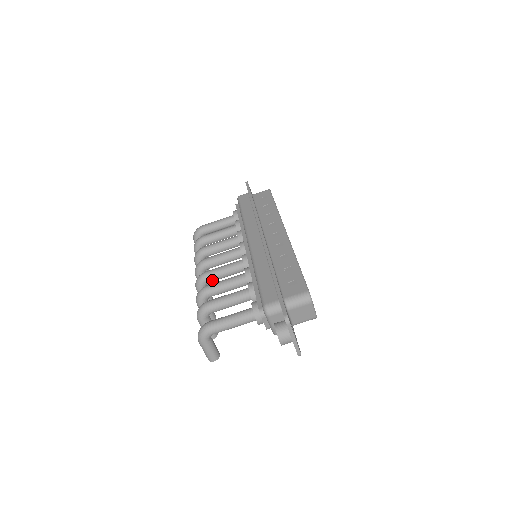
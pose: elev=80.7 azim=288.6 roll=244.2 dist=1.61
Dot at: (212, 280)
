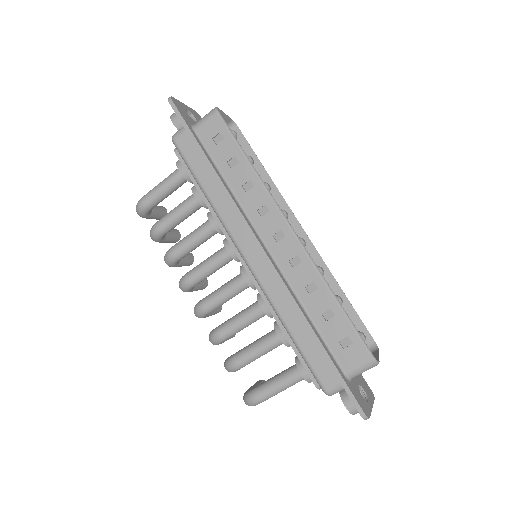
Dot at: occluded
